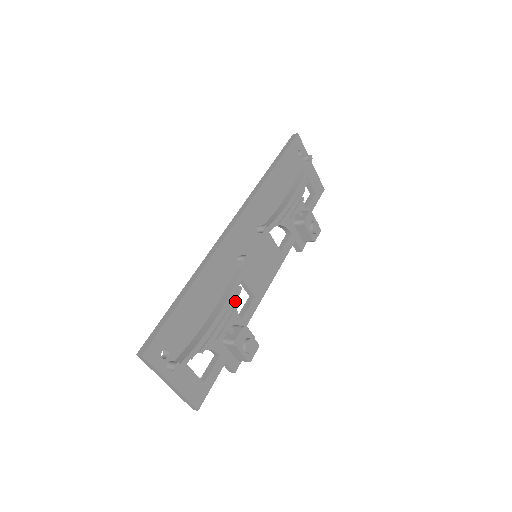
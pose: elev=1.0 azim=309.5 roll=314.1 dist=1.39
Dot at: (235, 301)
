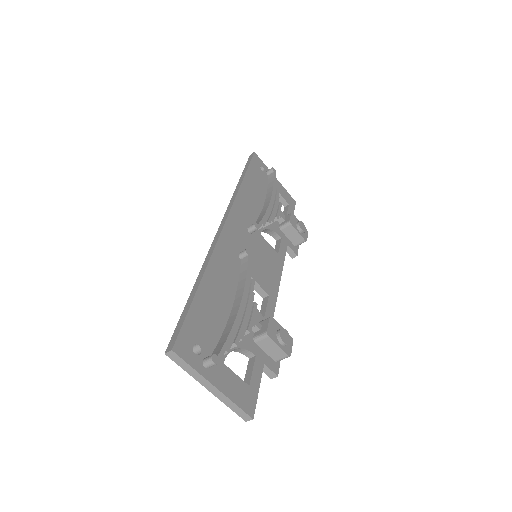
Dot at: (252, 293)
